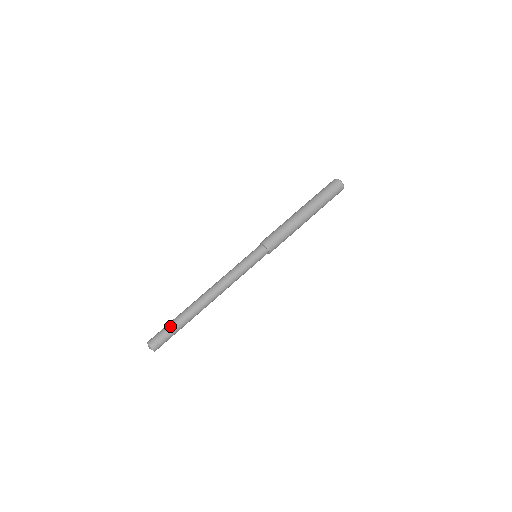
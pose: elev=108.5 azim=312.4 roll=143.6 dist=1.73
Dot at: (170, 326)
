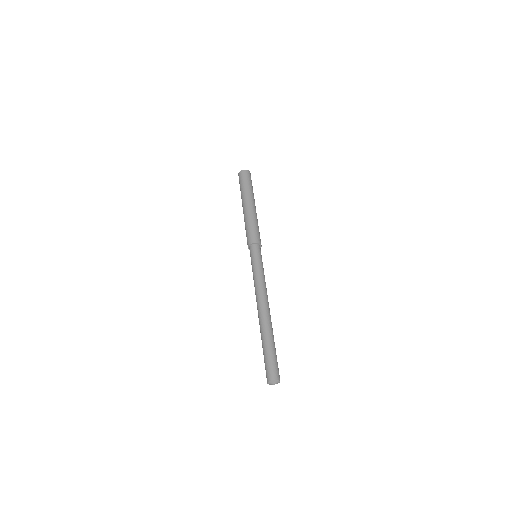
Dot at: (269, 352)
